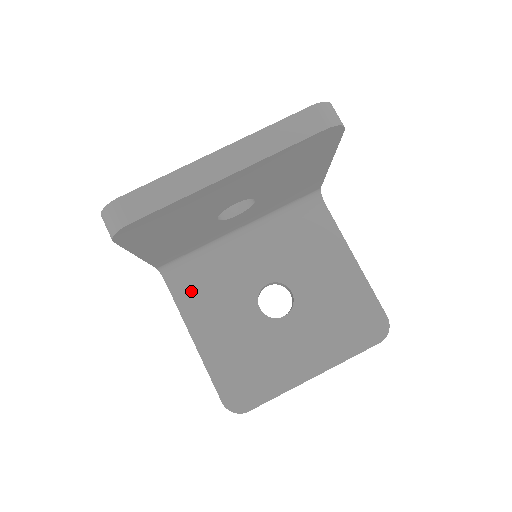
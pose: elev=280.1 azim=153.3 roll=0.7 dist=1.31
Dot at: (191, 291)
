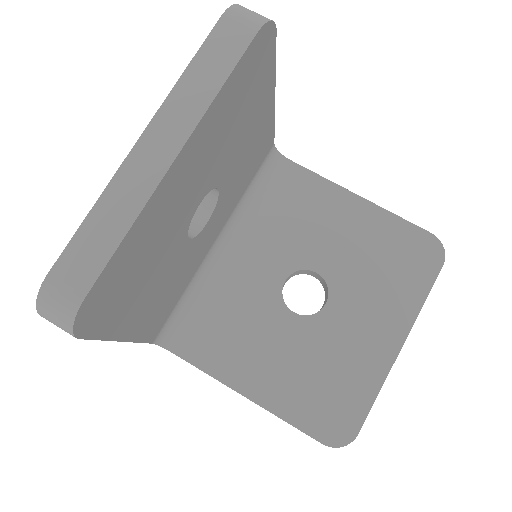
Dot at: (207, 344)
